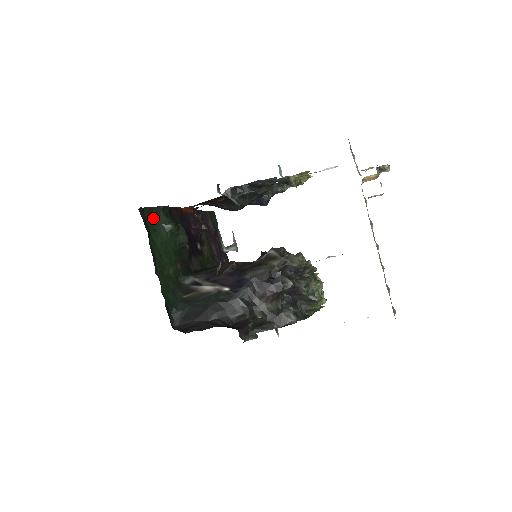
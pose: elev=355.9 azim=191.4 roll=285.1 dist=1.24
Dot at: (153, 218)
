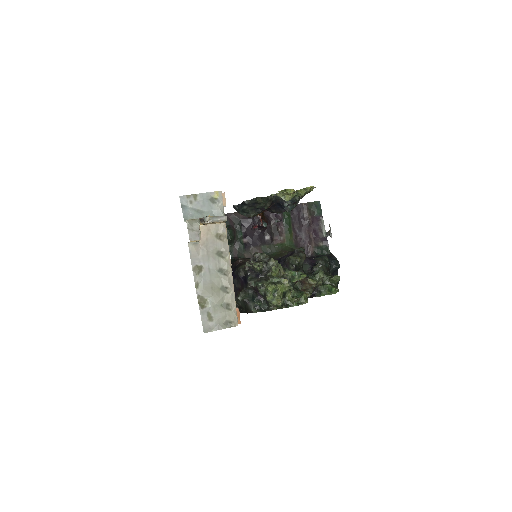
Dot at: occluded
